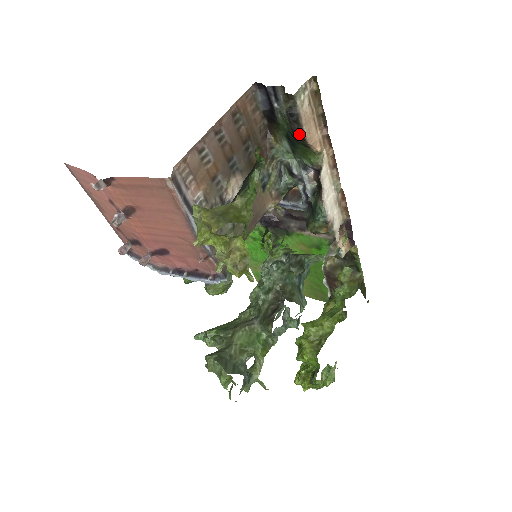
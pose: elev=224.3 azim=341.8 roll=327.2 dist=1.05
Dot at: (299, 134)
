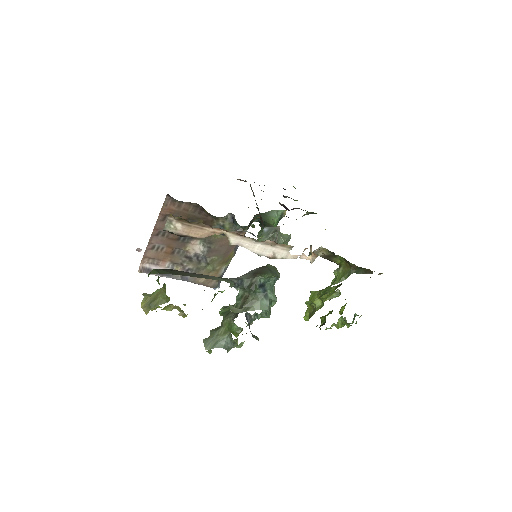
Dot at: (191, 237)
